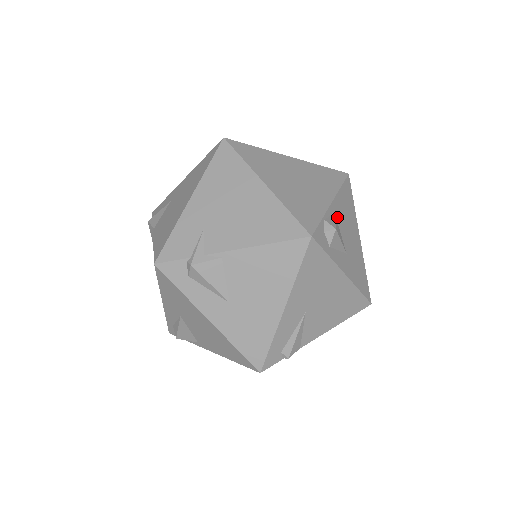
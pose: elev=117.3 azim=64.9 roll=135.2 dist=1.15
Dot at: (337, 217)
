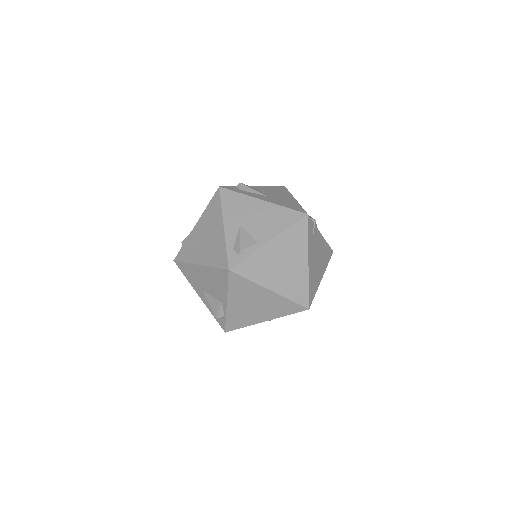
Dot at: occluded
